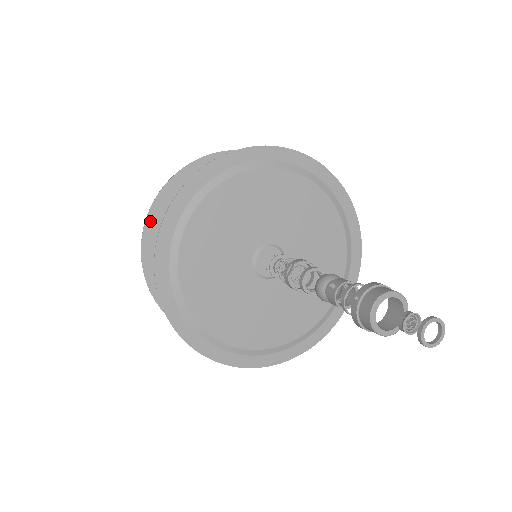
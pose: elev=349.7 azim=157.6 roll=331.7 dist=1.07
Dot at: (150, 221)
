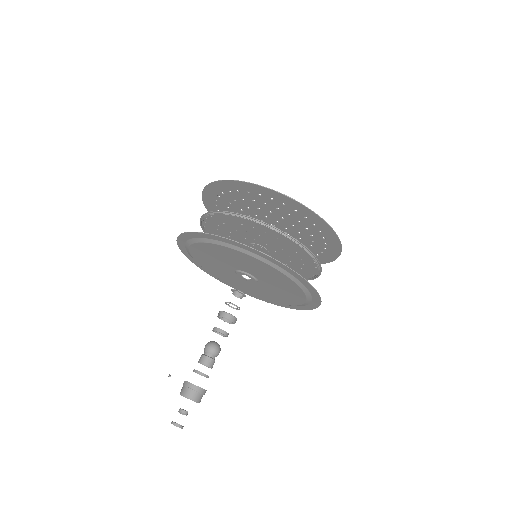
Dot at: (205, 193)
